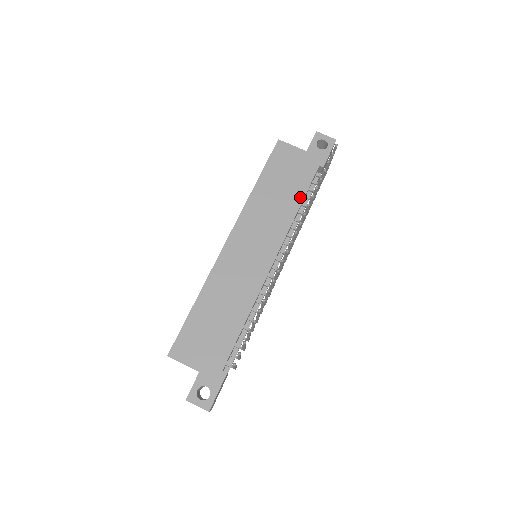
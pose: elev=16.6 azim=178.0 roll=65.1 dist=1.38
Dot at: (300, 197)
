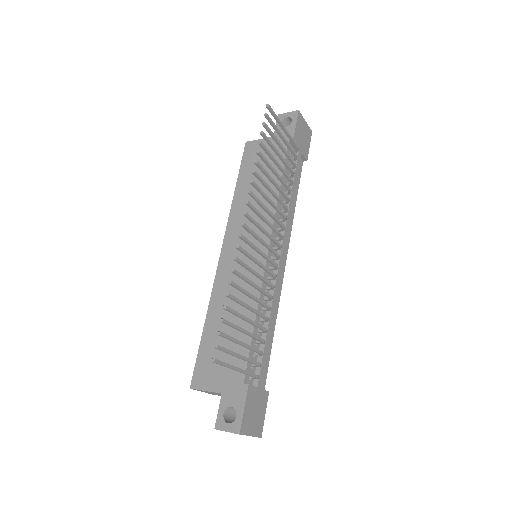
Dot at: occluded
